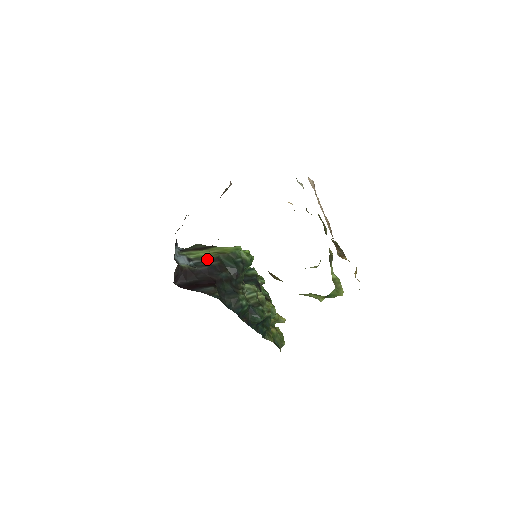
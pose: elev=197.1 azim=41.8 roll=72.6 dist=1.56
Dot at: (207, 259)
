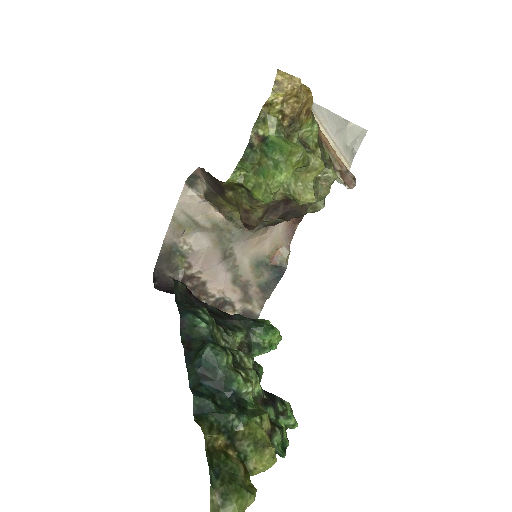
Dot at: occluded
